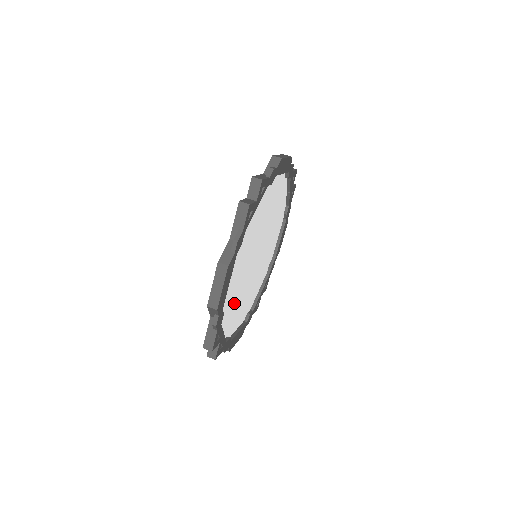
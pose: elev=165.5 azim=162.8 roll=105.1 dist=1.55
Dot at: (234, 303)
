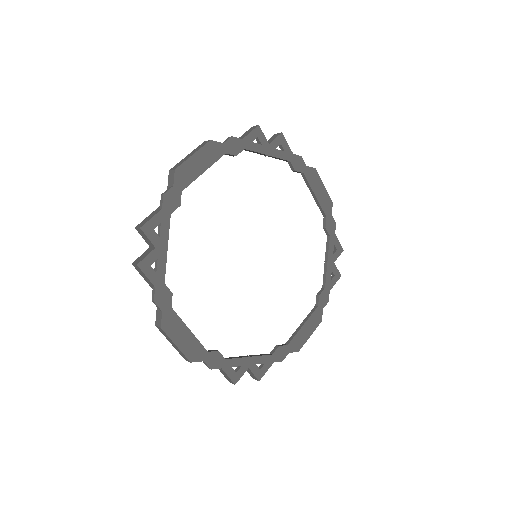
Dot at: (251, 319)
